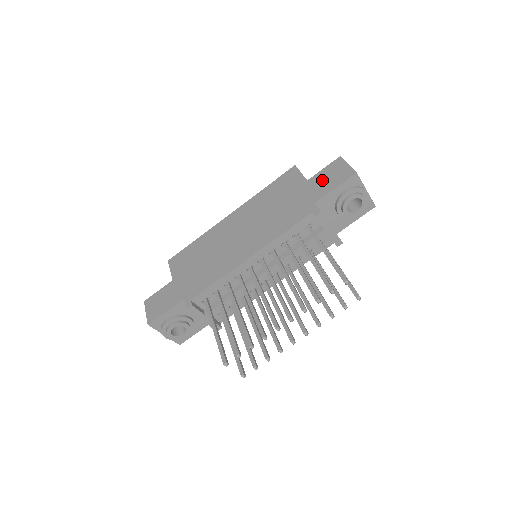
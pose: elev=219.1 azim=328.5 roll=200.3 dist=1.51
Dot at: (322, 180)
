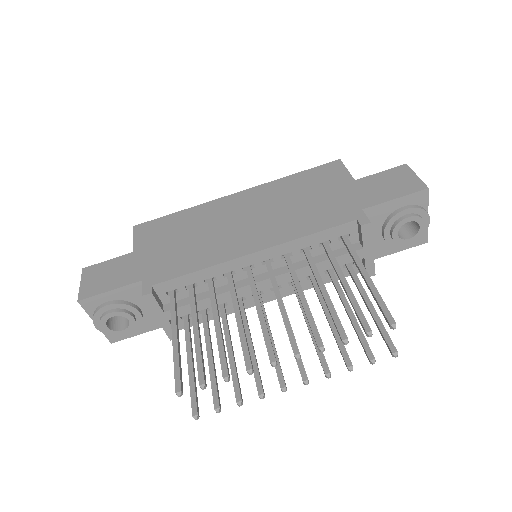
Dot at: (377, 185)
